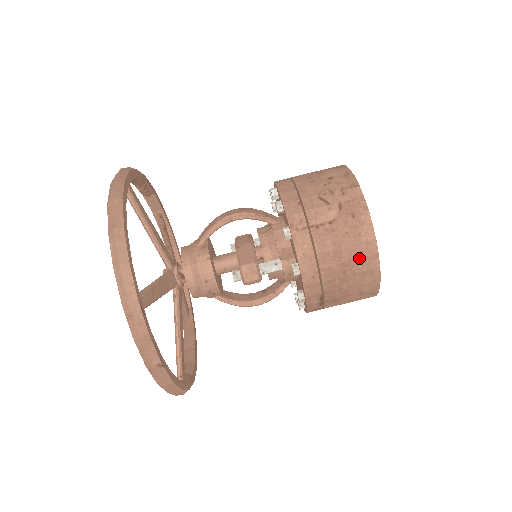
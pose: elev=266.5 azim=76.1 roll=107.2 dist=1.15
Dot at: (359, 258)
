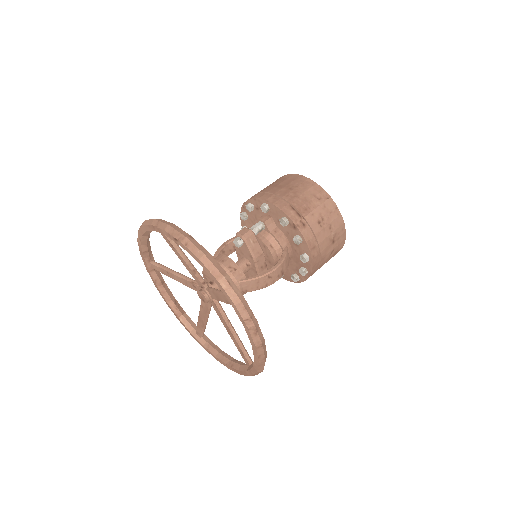
Dot at: (292, 181)
